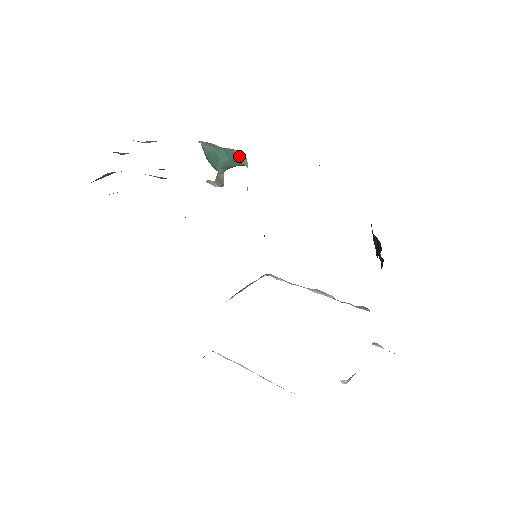
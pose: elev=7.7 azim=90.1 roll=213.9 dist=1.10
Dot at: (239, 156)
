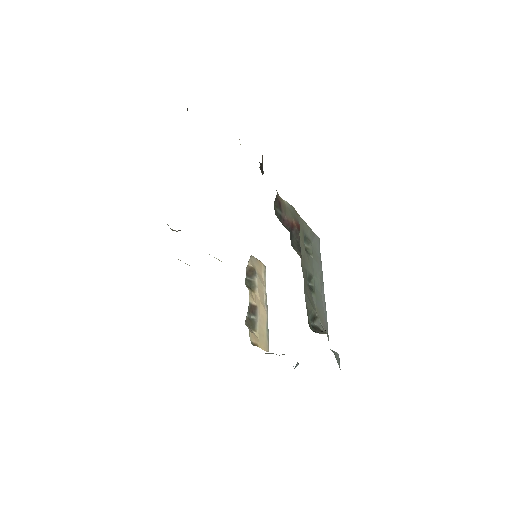
Dot at: occluded
